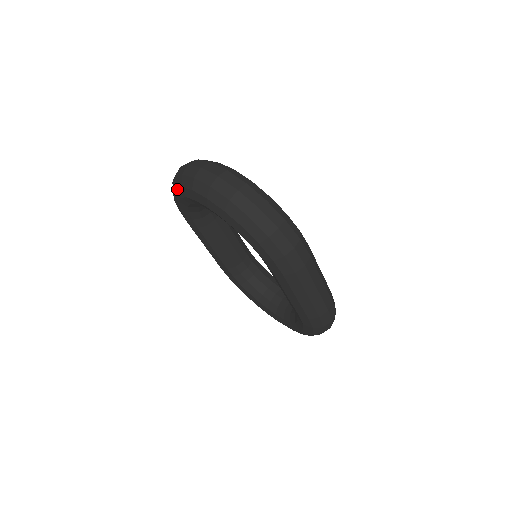
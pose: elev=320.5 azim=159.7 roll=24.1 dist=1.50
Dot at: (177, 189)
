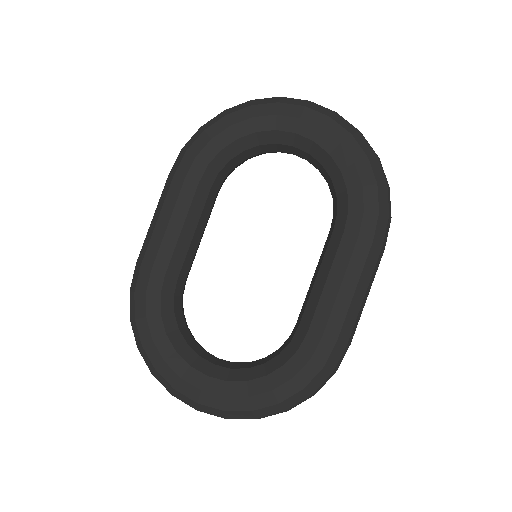
Dot at: (258, 106)
